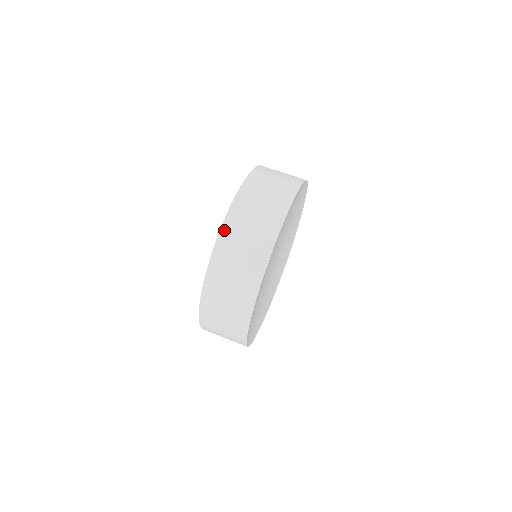
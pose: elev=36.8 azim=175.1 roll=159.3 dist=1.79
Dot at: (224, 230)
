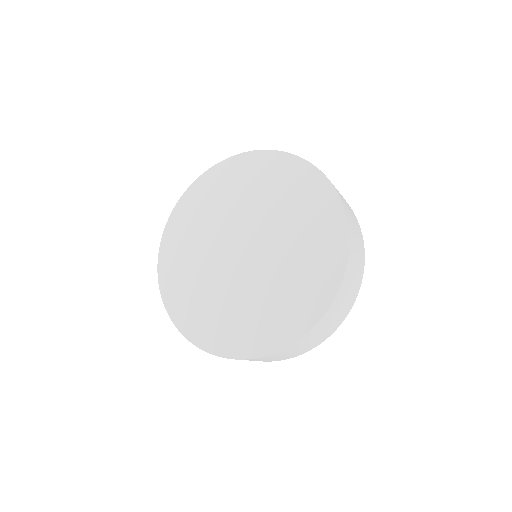
Dot at: (351, 248)
